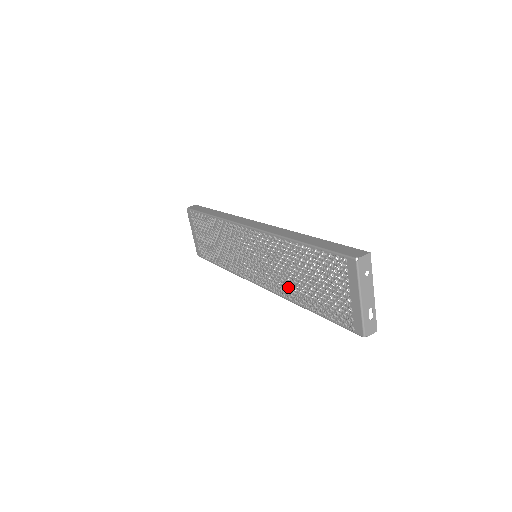
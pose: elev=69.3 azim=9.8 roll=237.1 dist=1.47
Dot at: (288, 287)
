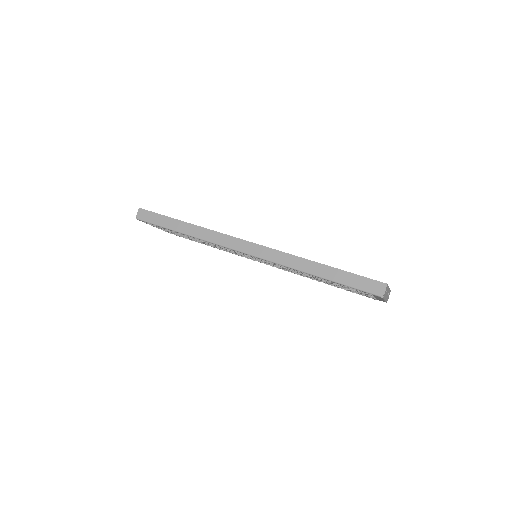
Dot at: occluded
